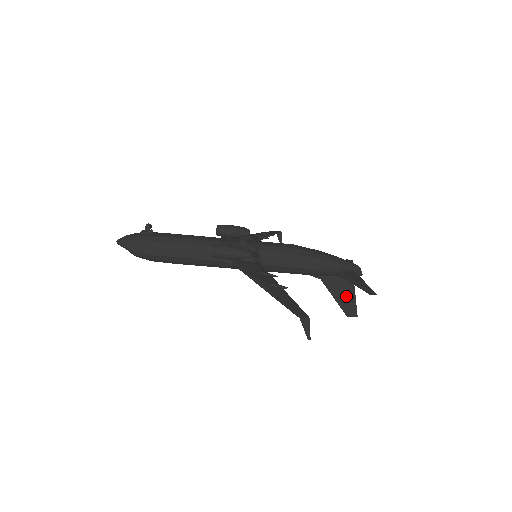
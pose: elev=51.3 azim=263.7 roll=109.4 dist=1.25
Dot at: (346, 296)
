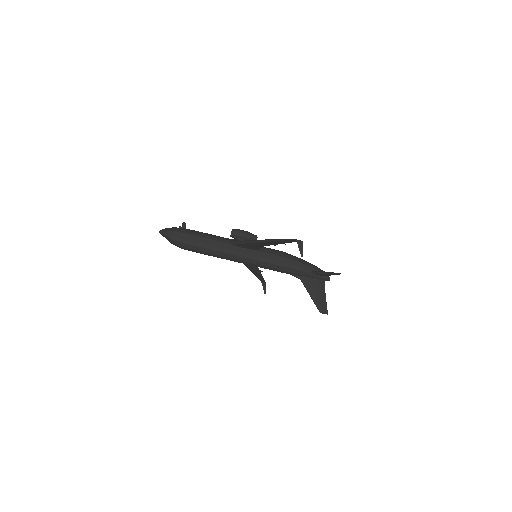
Dot at: (319, 295)
